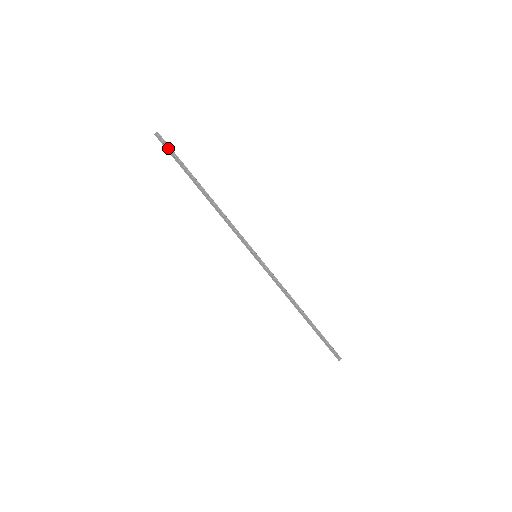
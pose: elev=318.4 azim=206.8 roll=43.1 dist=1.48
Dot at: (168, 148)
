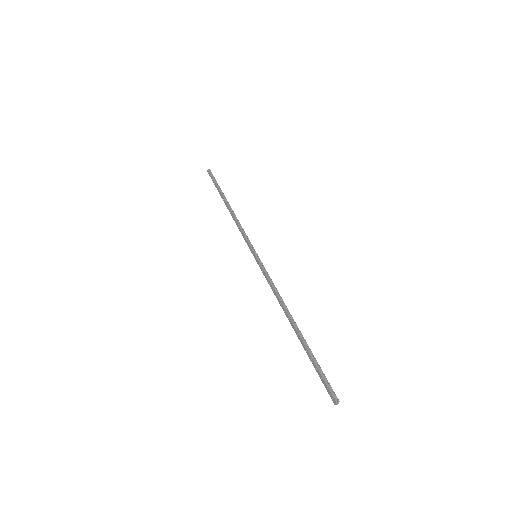
Dot at: (212, 177)
